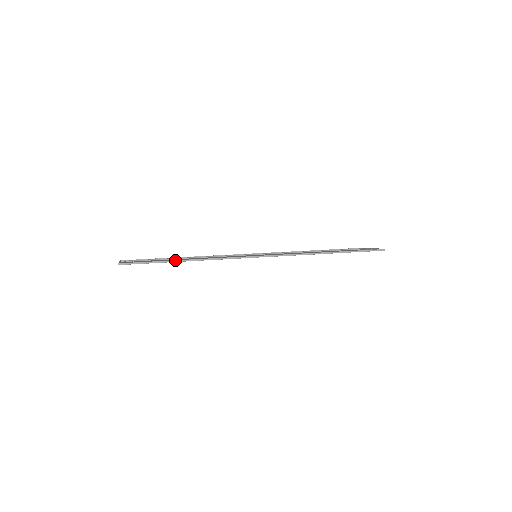
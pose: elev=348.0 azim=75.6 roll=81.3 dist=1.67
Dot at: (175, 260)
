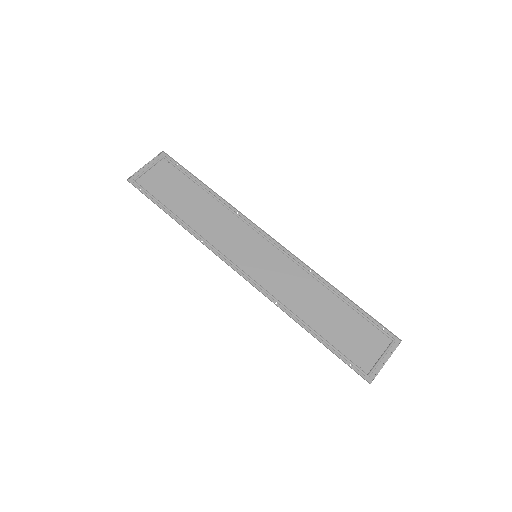
Dot at: (167, 213)
